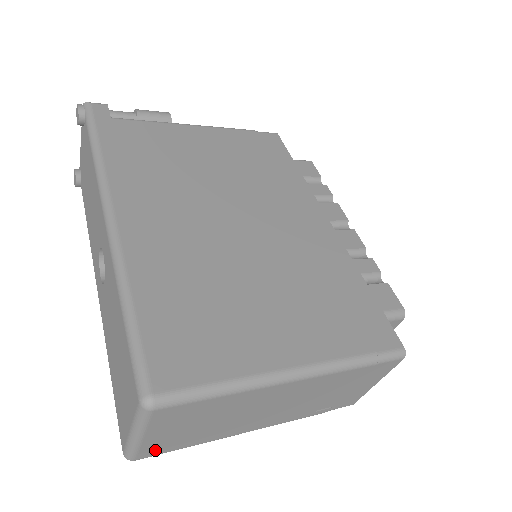
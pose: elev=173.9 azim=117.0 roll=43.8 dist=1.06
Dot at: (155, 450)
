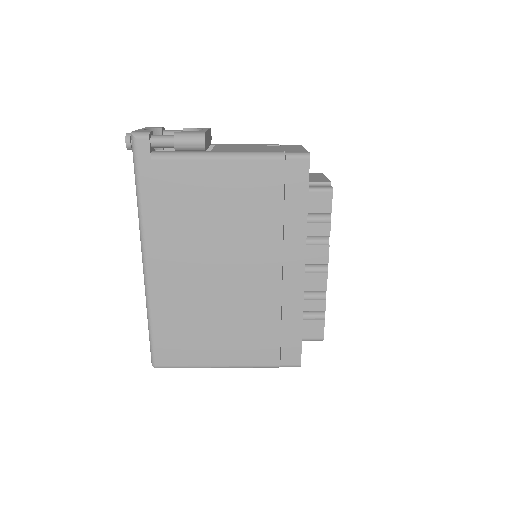
Dot at: occluded
